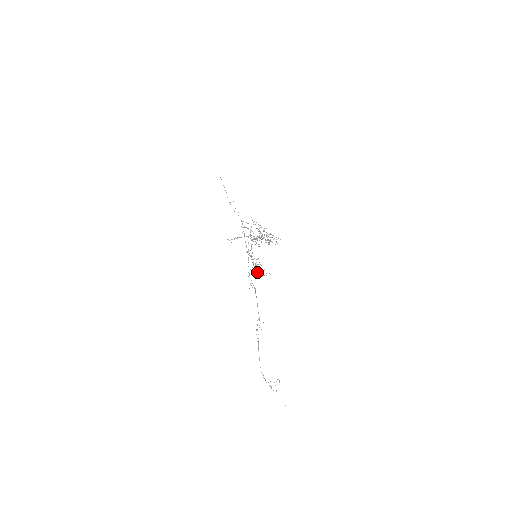
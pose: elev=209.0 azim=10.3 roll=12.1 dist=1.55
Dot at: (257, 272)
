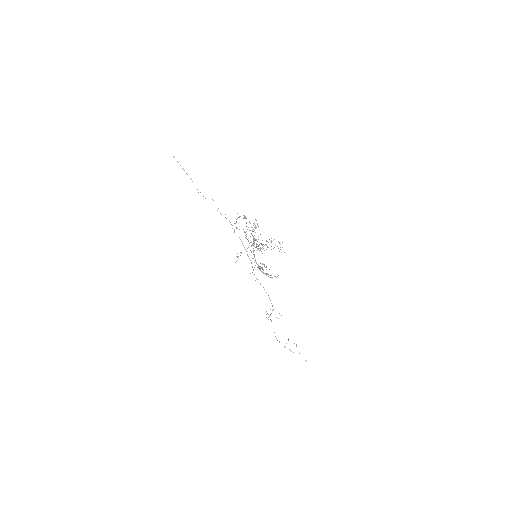
Dot at: (263, 273)
